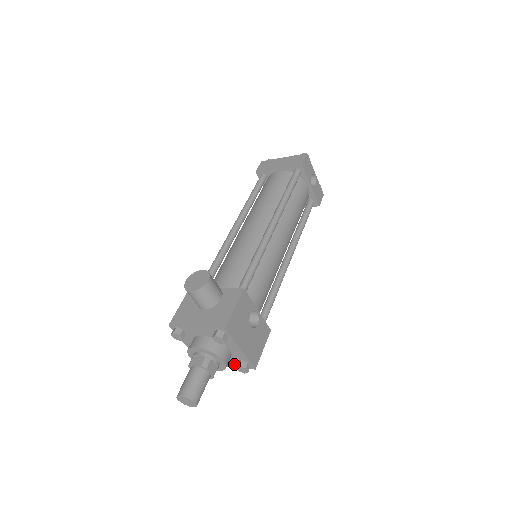
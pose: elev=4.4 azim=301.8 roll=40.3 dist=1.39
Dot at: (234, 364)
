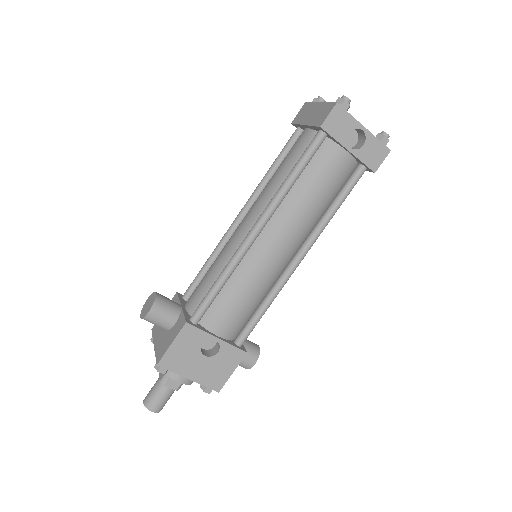
Dot at: occluded
